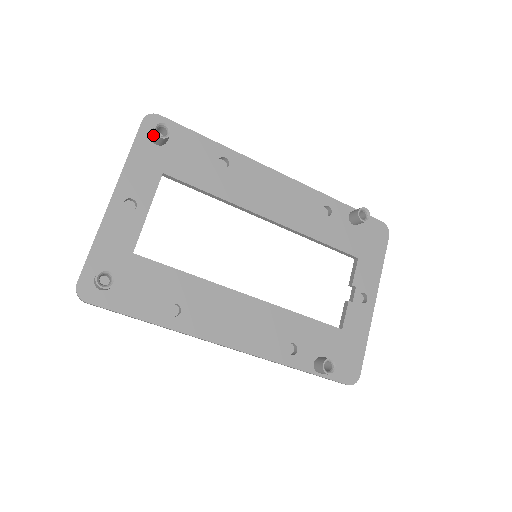
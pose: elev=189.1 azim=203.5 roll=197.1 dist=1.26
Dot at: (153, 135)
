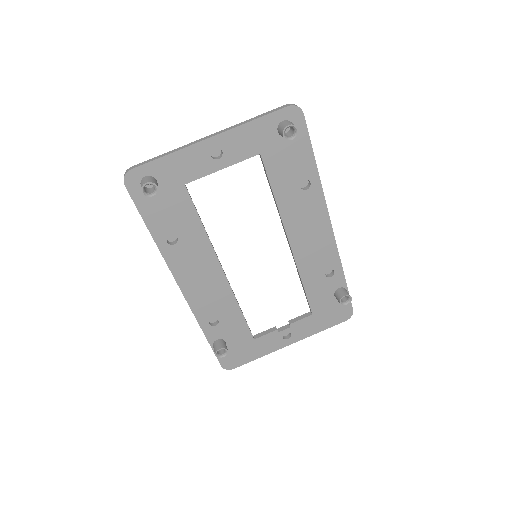
Dot at: (282, 127)
